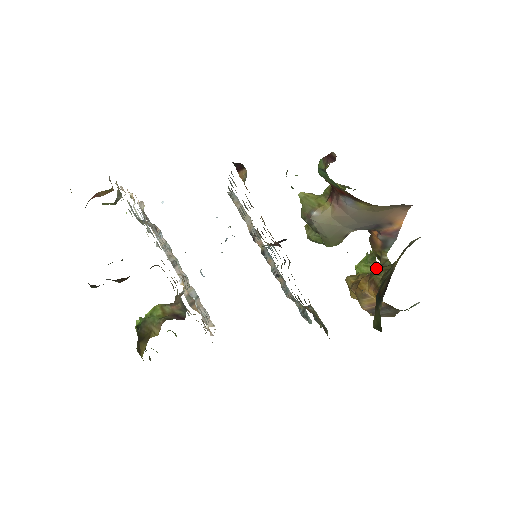
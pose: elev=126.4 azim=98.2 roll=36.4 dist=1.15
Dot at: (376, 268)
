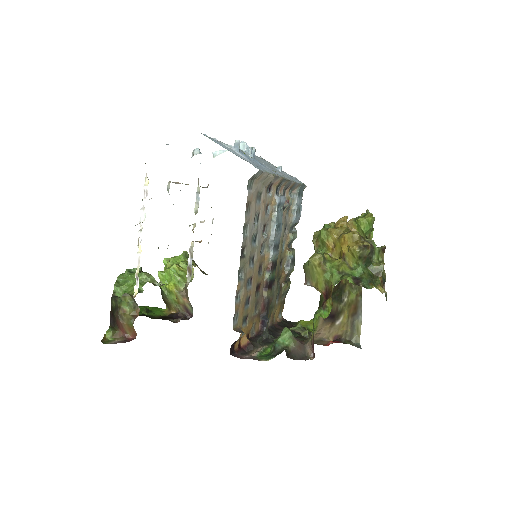
Dot at: occluded
